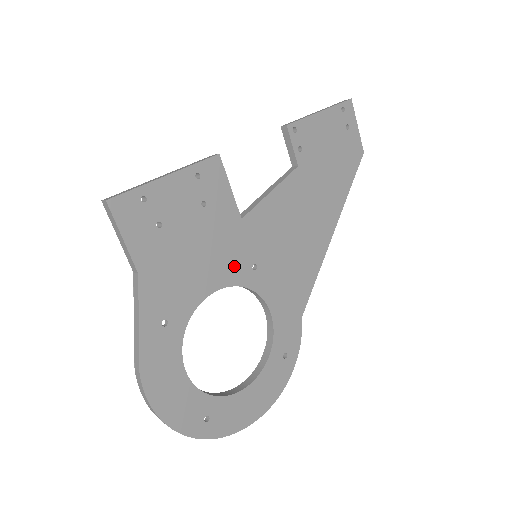
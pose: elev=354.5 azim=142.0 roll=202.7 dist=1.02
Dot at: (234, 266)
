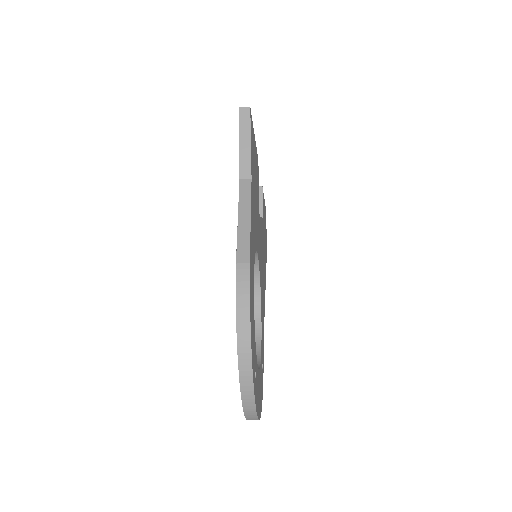
Dot at: occluded
